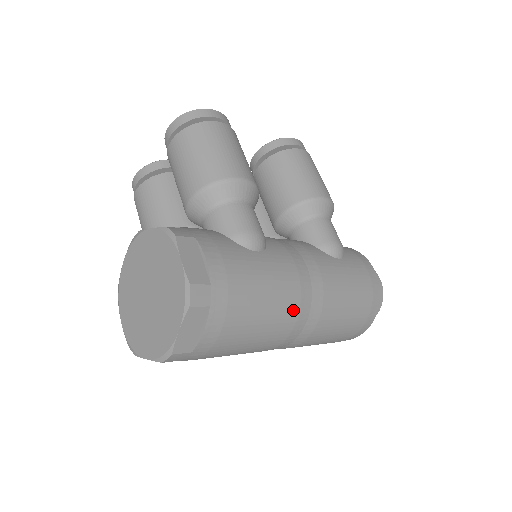
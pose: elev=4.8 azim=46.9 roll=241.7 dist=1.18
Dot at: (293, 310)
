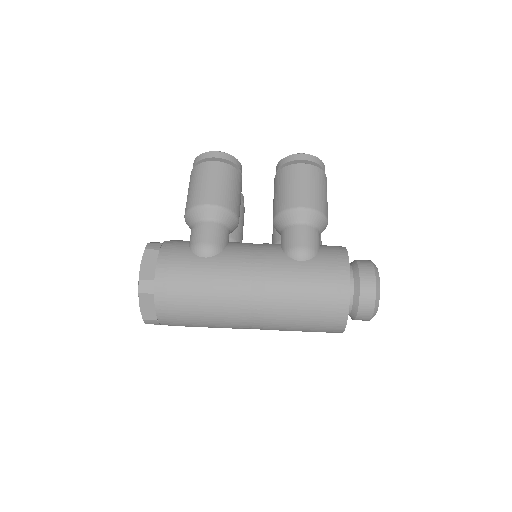
Dot at: (231, 301)
